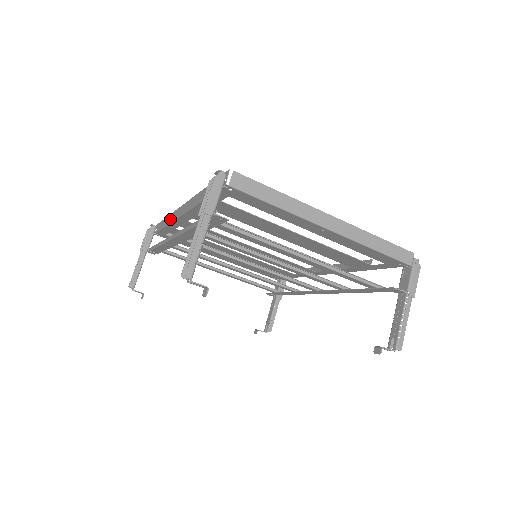
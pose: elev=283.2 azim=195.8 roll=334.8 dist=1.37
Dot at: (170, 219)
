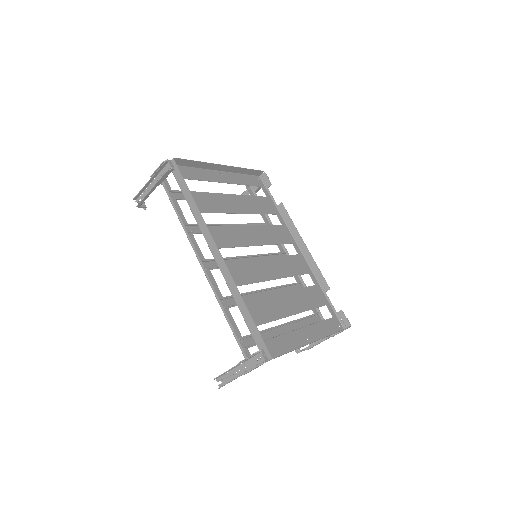
Dot at: (199, 221)
